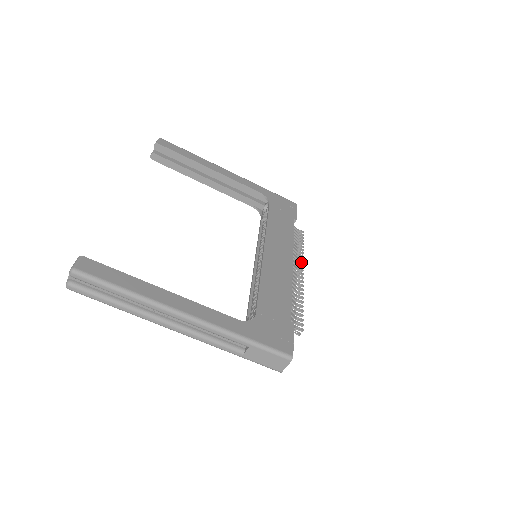
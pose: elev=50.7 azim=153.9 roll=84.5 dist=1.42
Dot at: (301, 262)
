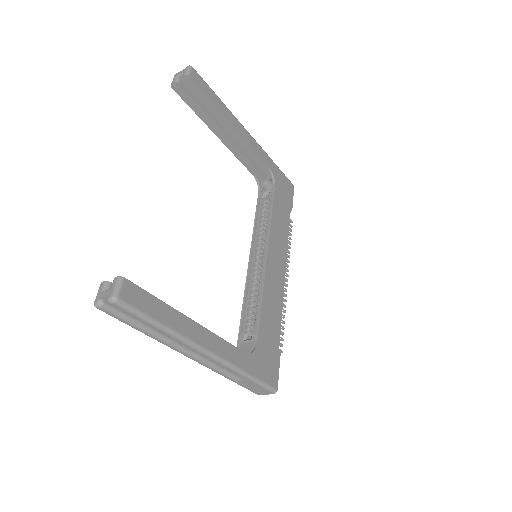
Dot at: (287, 264)
